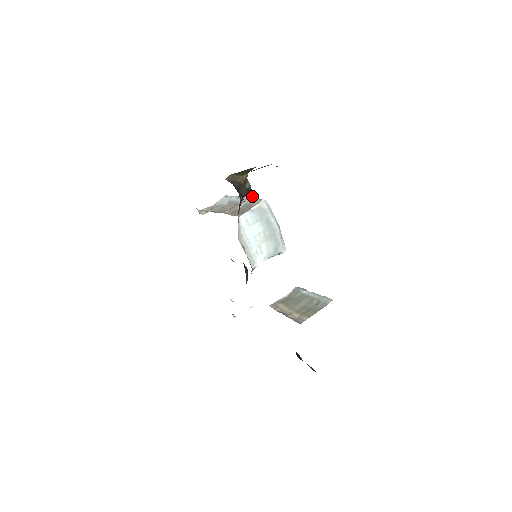
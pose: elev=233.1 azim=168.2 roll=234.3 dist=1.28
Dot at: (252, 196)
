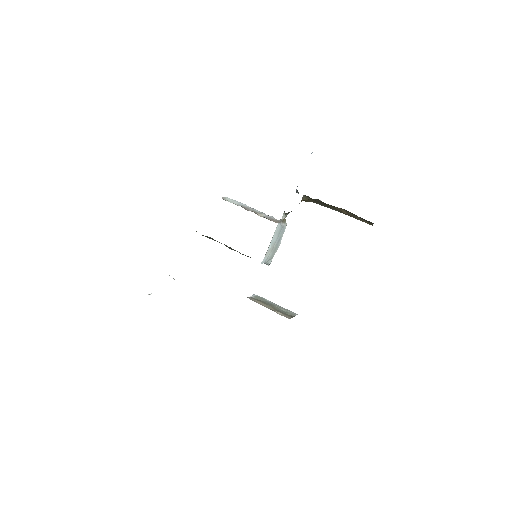
Dot at: (286, 216)
